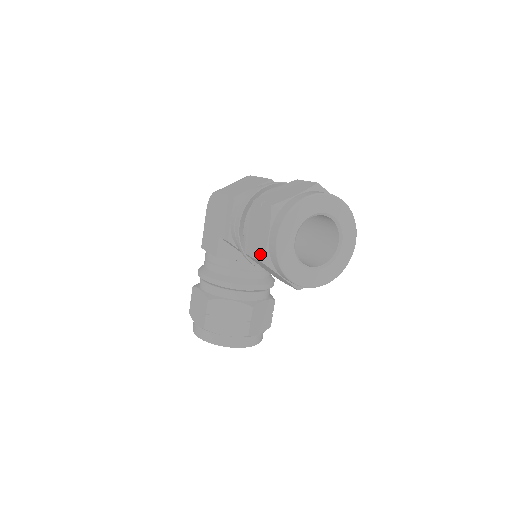
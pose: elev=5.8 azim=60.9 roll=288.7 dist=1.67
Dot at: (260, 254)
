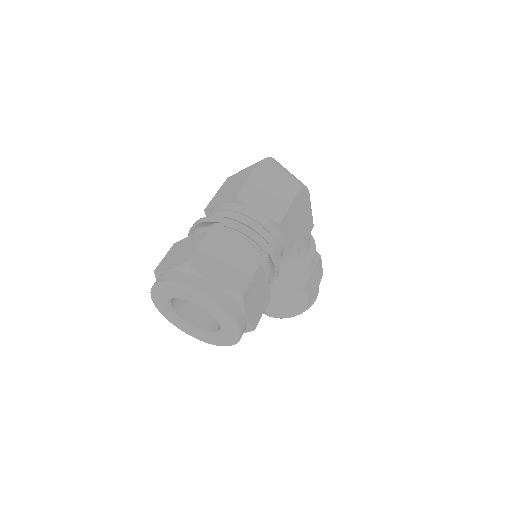
Dot at: occluded
